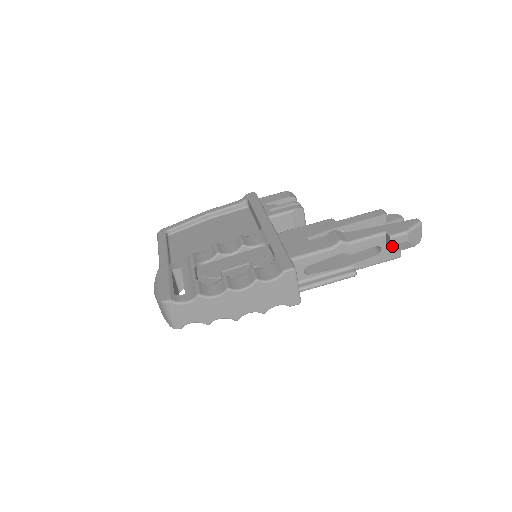
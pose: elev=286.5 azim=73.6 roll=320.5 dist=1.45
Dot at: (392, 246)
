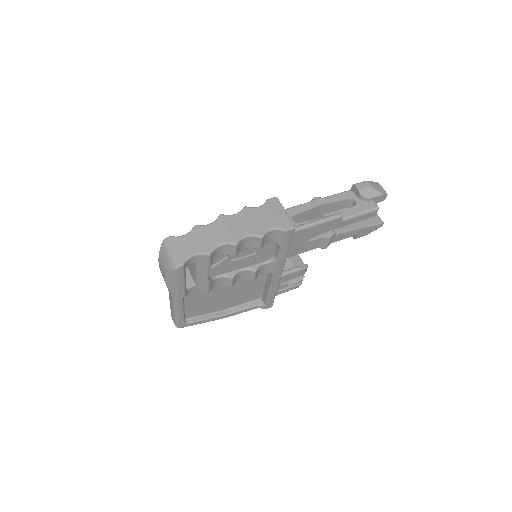
Dot at: (360, 191)
